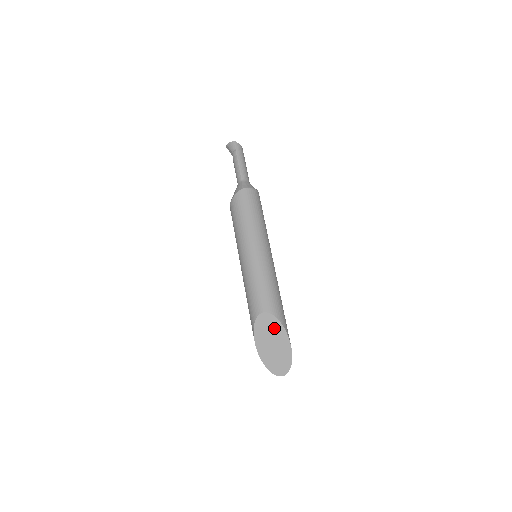
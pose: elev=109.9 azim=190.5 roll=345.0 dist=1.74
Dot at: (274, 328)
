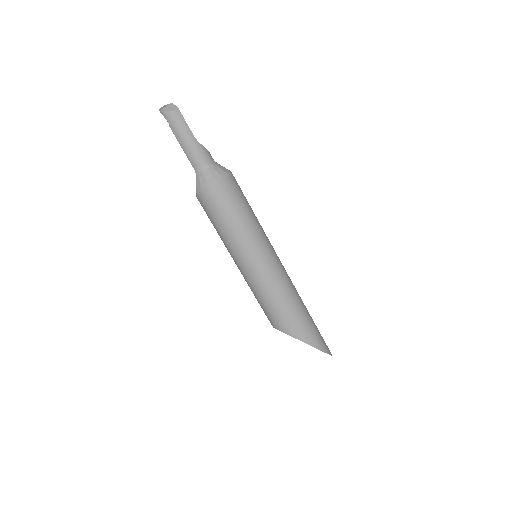
Dot at: occluded
